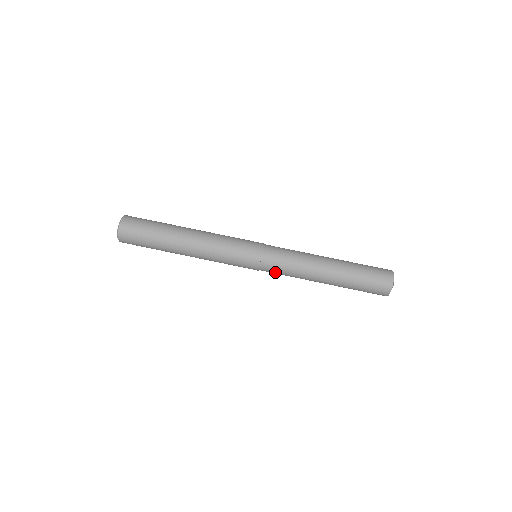
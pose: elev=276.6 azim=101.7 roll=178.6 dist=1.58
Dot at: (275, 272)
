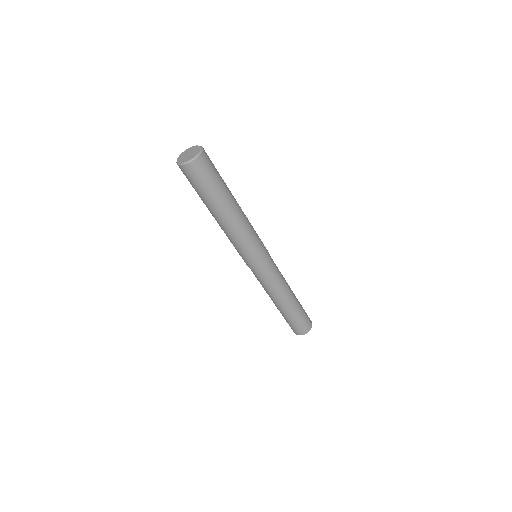
Dot at: occluded
